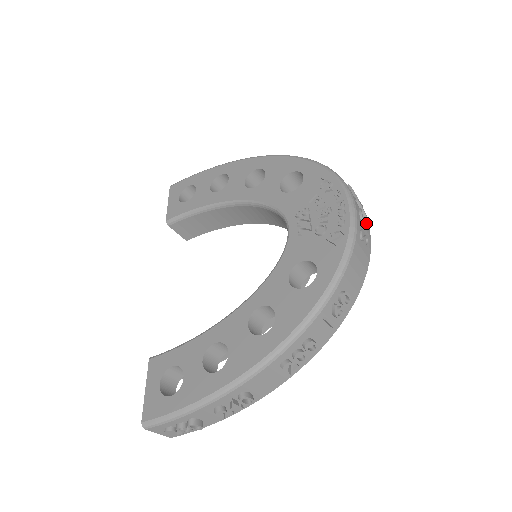
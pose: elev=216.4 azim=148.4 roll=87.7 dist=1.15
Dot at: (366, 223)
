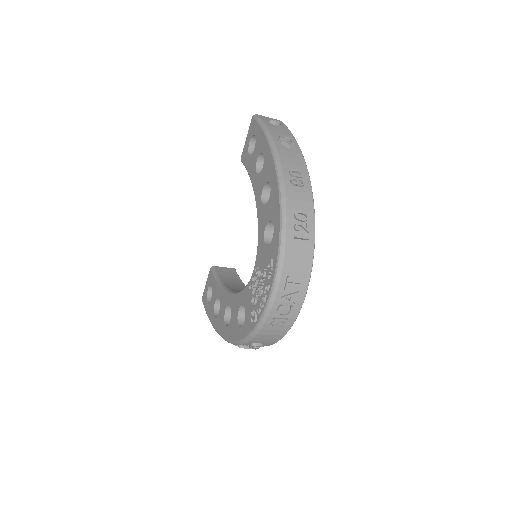
Dot at: (289, 312)
